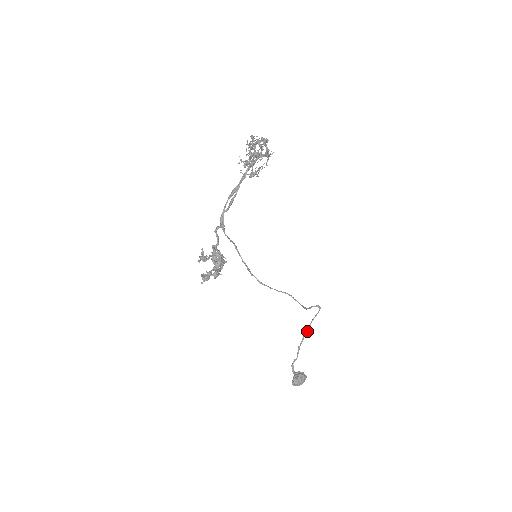
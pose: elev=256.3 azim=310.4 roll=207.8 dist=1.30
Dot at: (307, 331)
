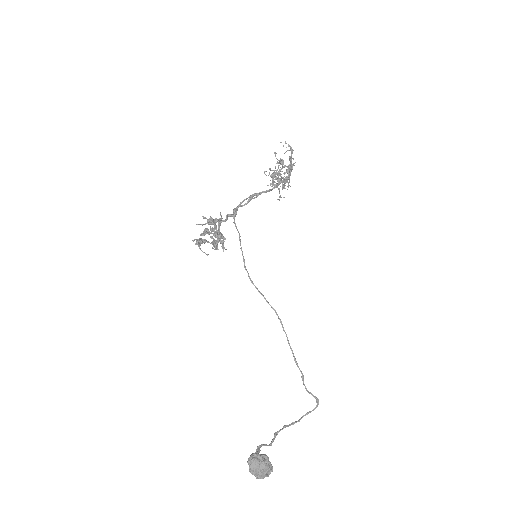
Dot at: (294, 422)
